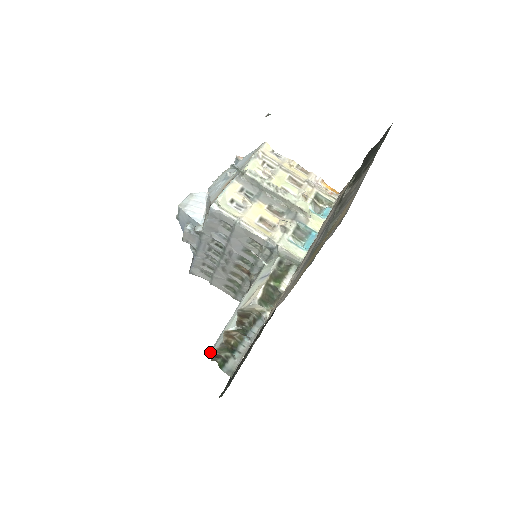
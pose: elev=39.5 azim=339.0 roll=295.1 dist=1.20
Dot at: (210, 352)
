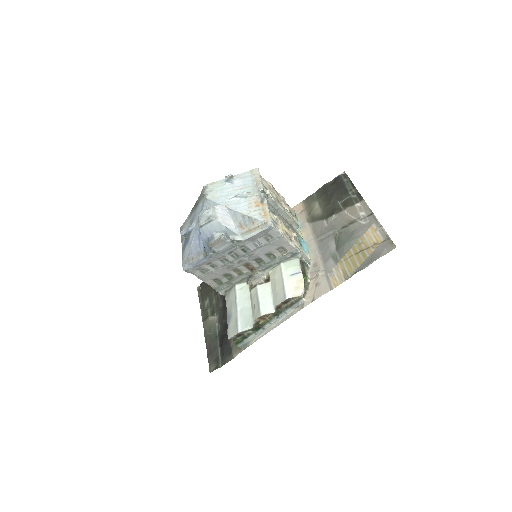
Dot at: (238, 333)
